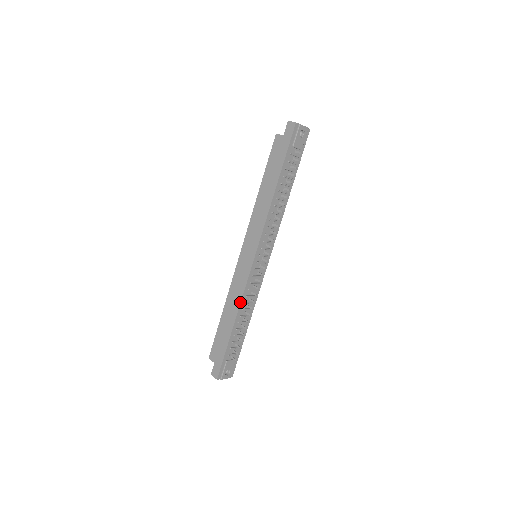
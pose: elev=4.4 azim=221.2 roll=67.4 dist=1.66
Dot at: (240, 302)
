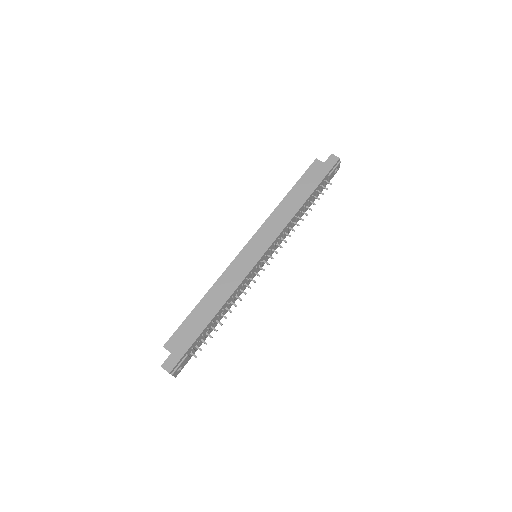
Dot at: (231, 294)
